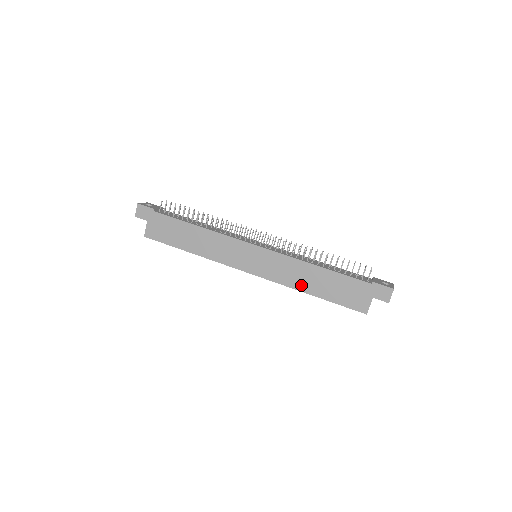
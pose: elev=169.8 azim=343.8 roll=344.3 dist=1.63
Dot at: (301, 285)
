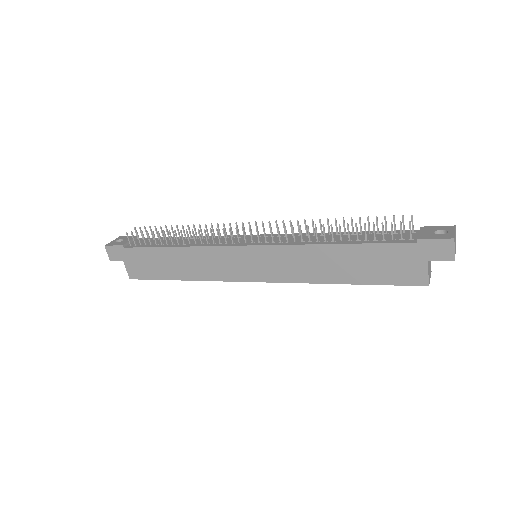
Dot at: (323, 276)
